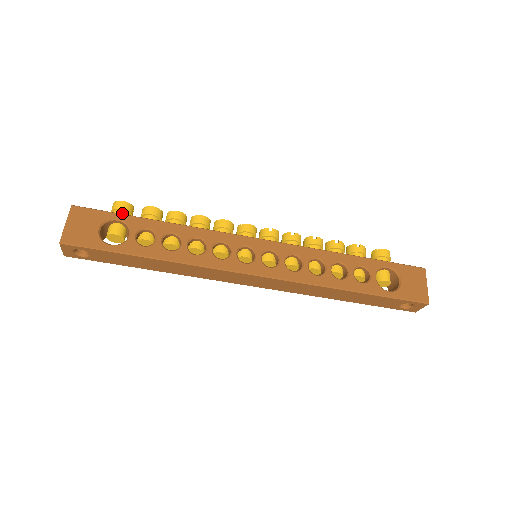
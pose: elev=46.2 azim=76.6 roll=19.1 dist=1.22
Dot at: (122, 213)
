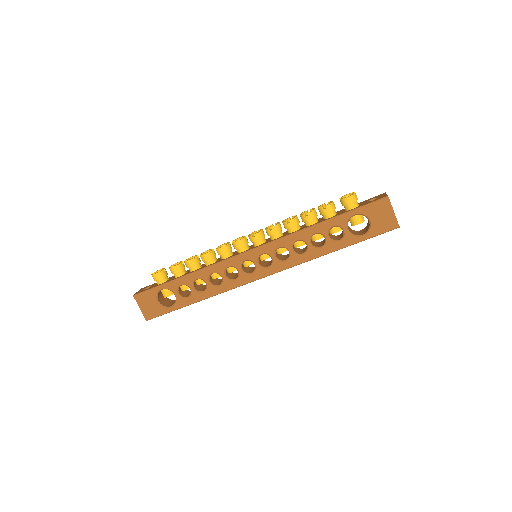
Dot at: (161, 281)
